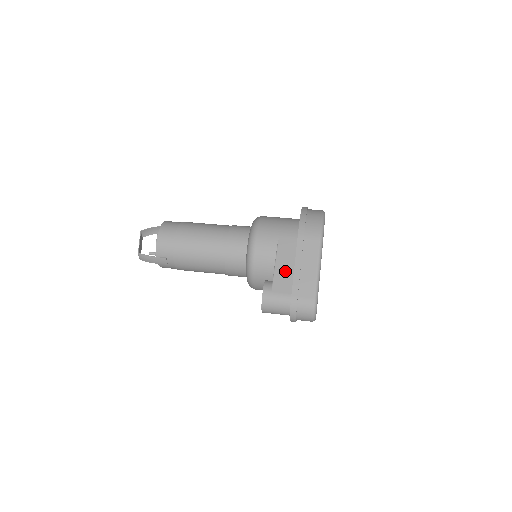
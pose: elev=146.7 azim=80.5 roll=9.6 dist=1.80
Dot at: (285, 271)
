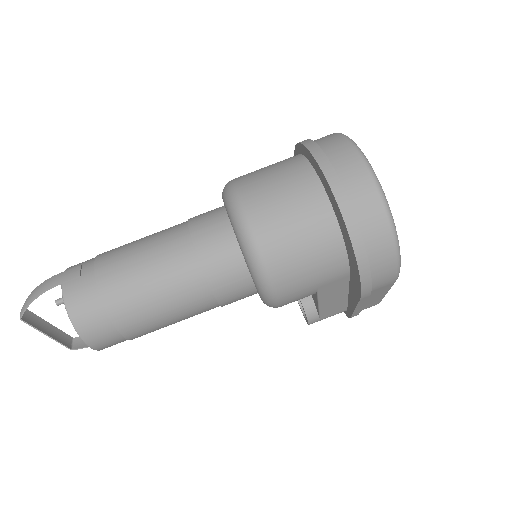
Dot at: (335, 303)
